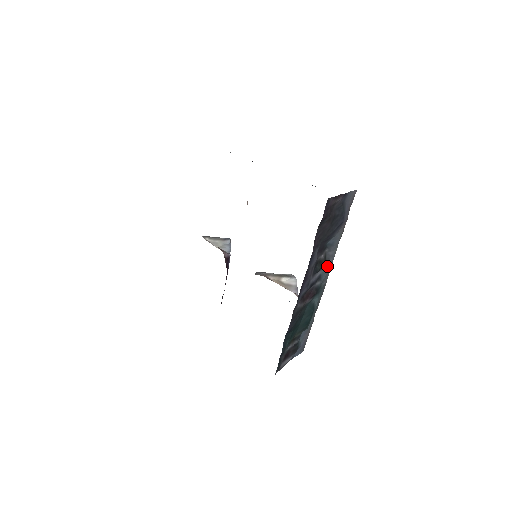
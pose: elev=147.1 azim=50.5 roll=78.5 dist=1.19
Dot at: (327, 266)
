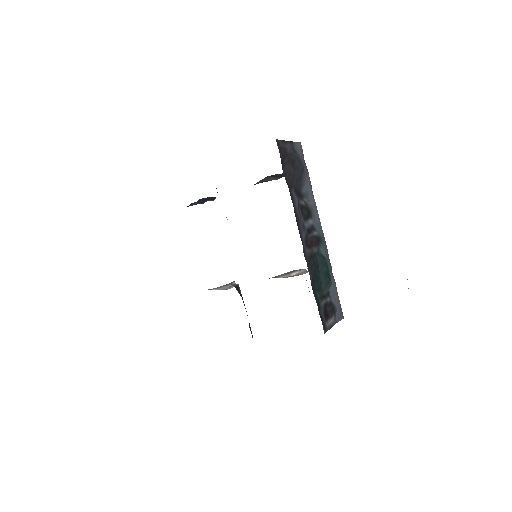
Dot at: (314, 216)
